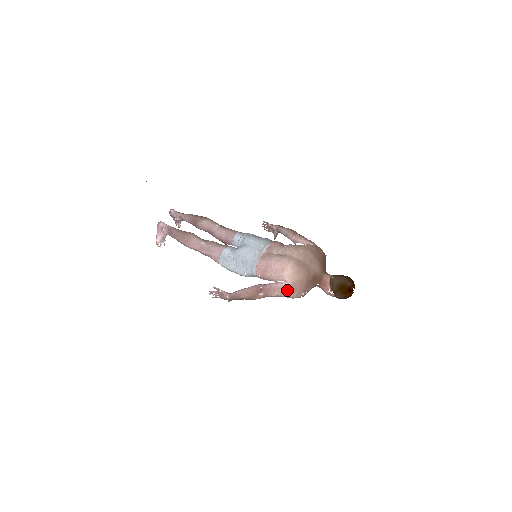
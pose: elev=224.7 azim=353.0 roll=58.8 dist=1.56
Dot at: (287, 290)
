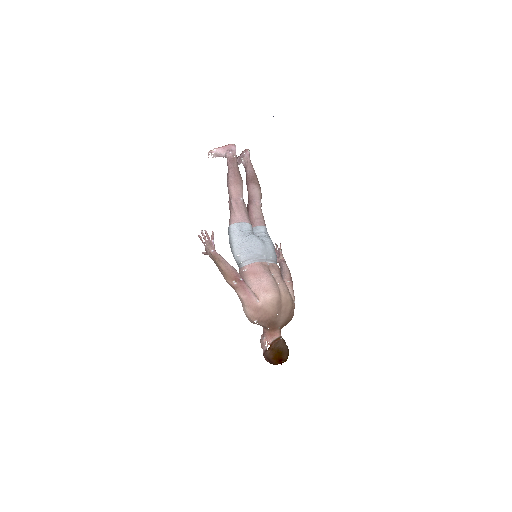
Dot at: (253, 305)
